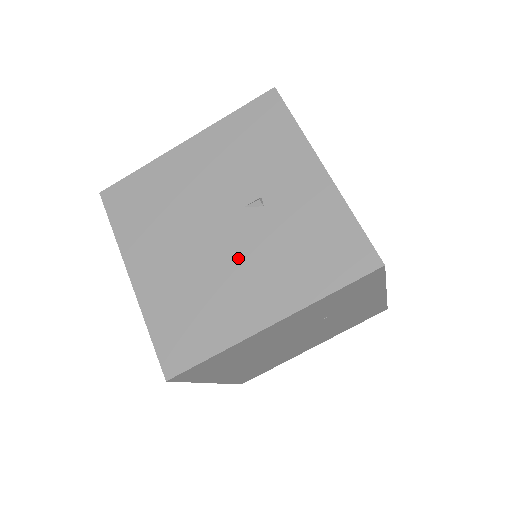
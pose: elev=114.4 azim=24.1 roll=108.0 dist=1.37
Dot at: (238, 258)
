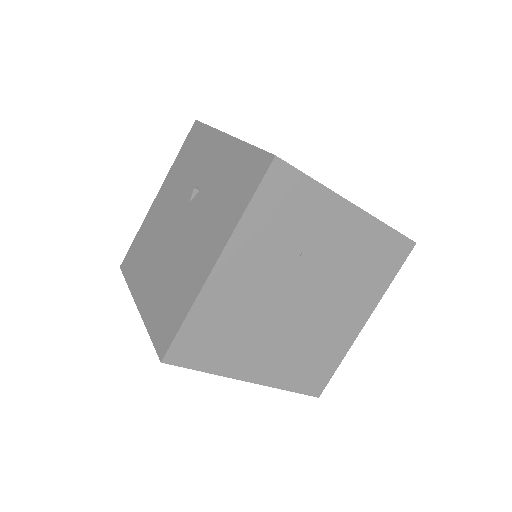
Dot at: (190, 237)
